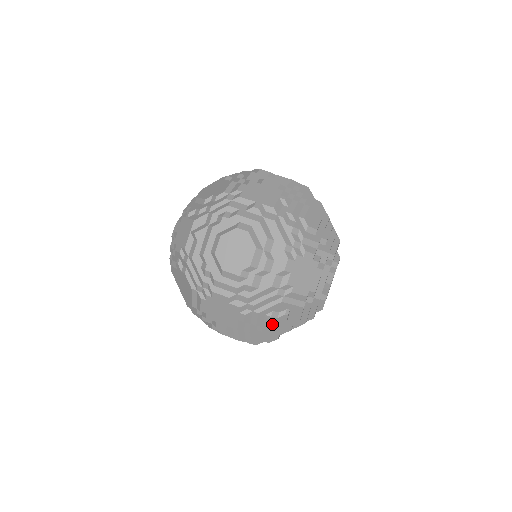
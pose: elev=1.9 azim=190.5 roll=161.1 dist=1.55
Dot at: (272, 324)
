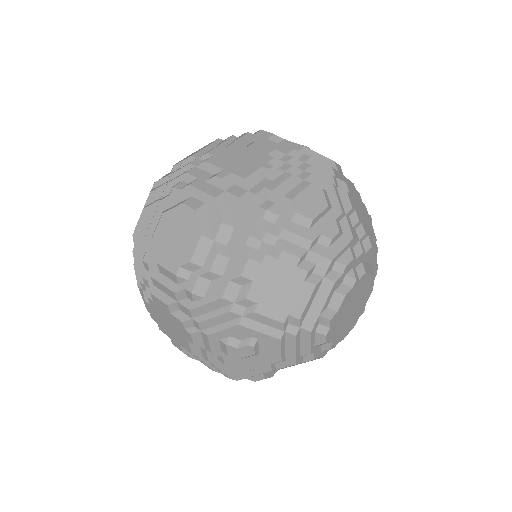
Dot at: (233, 356)
